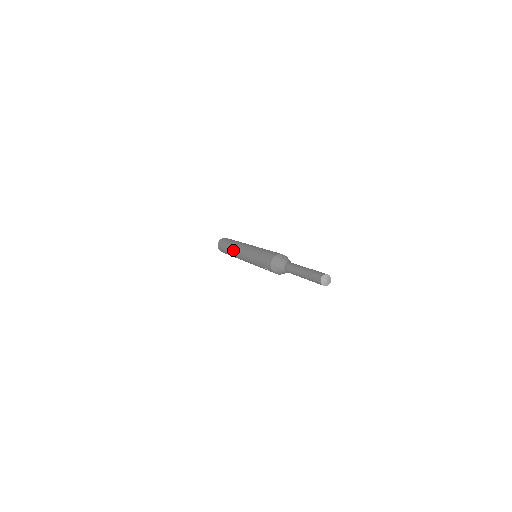
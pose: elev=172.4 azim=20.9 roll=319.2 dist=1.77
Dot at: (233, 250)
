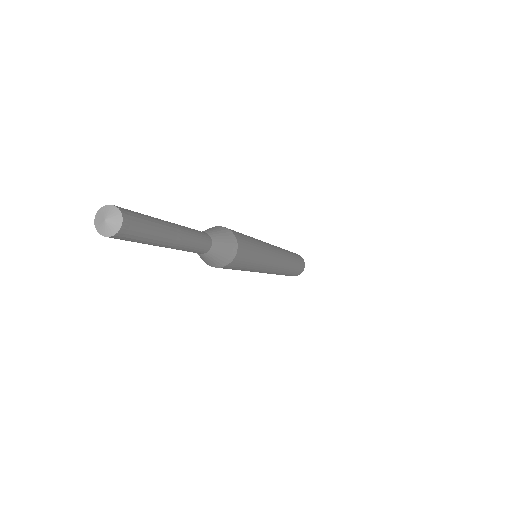
Dot at: occluded
